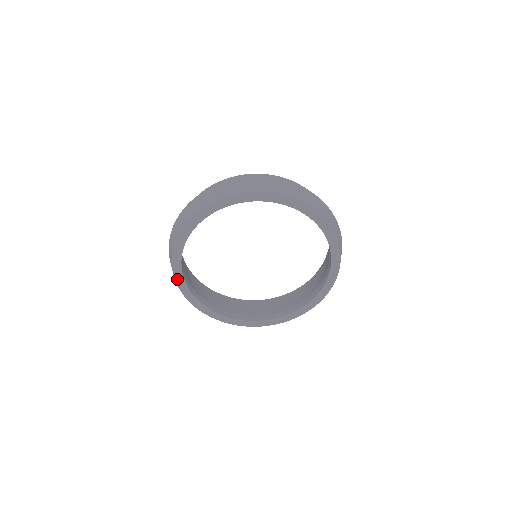
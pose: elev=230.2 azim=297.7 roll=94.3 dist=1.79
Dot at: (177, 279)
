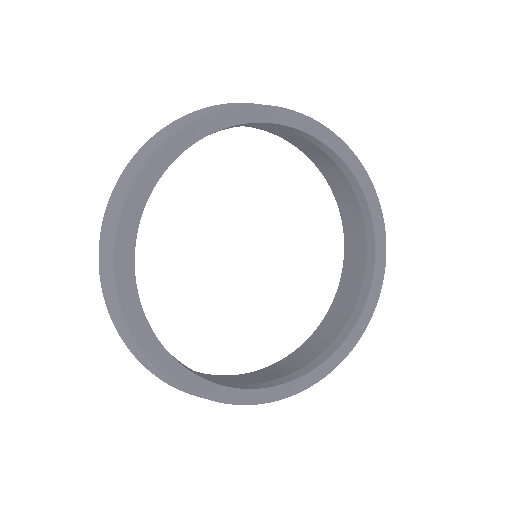
Dot at: (119, 269)
